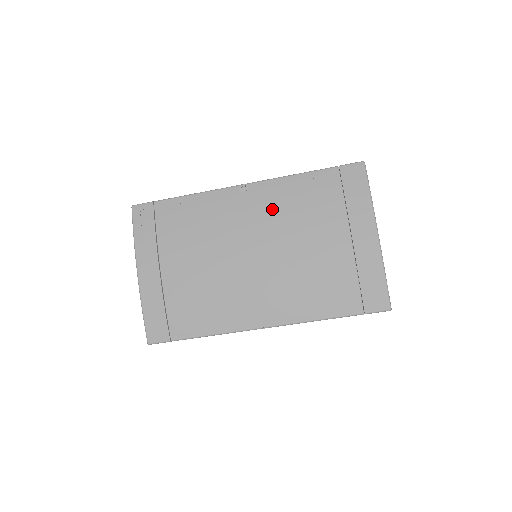
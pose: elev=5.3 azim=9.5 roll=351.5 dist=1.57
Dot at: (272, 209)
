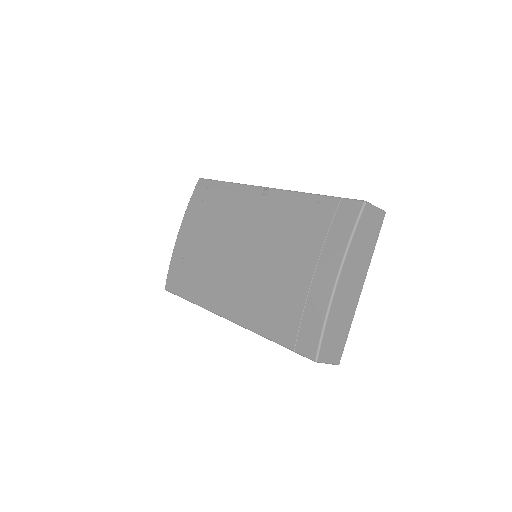
Dot at: (273, 218)
